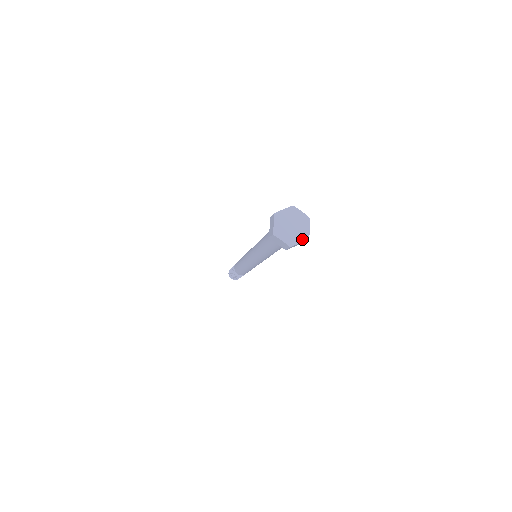
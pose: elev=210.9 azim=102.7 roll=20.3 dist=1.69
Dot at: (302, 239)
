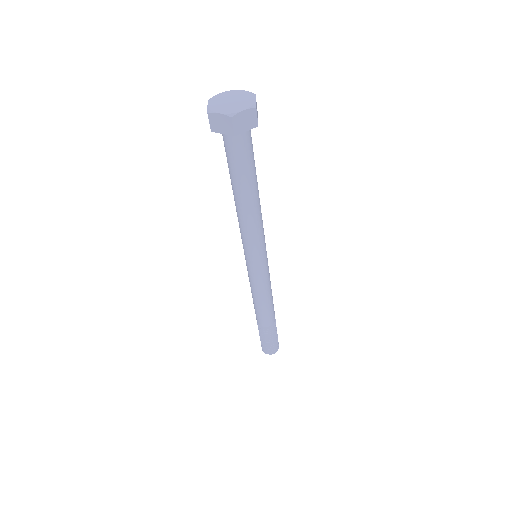
Dot at: (246, 107)
